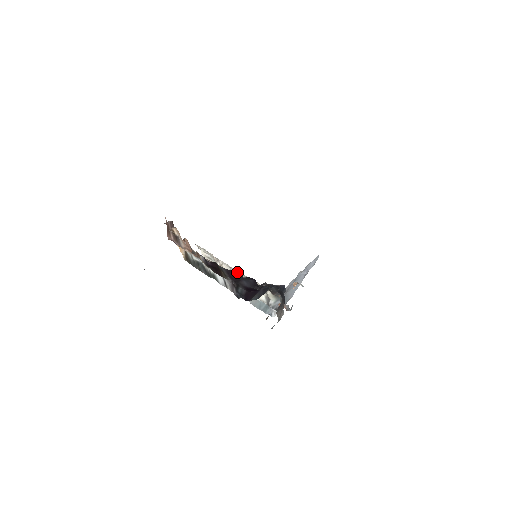
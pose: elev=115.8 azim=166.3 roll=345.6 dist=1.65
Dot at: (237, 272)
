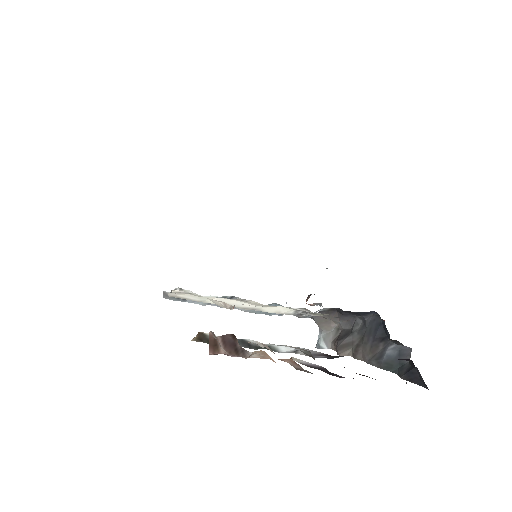
Dot at: (262, 304)
